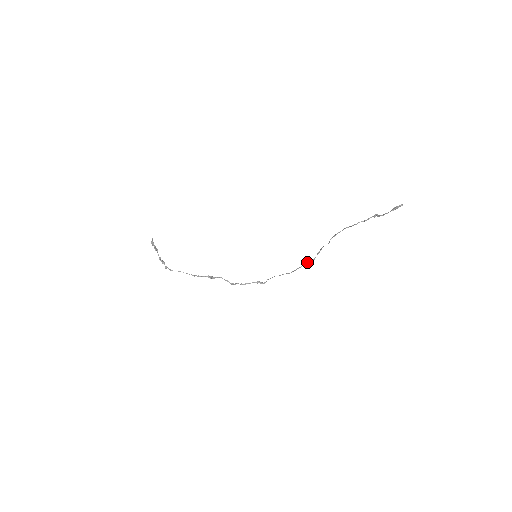
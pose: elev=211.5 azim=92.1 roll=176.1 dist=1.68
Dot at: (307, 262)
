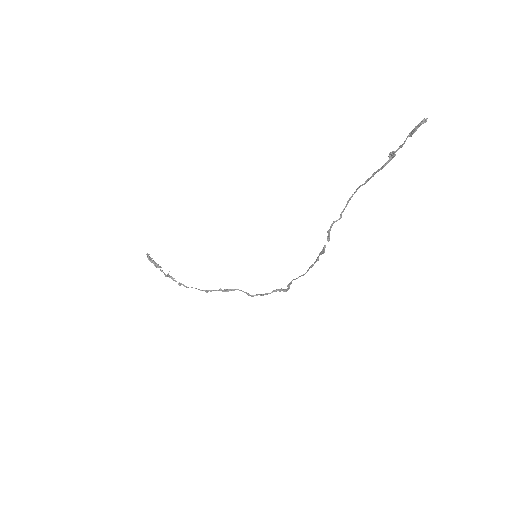
Dot at: occluded
